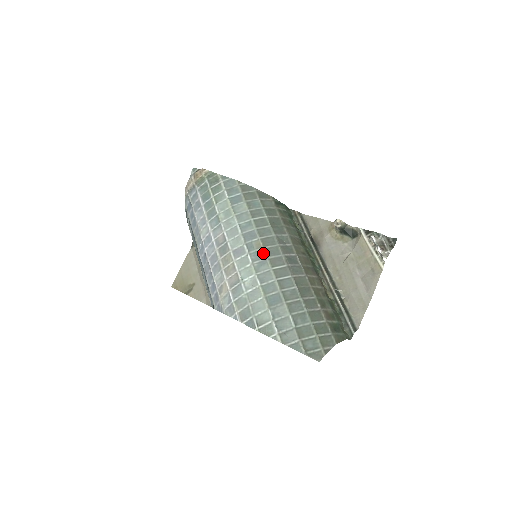
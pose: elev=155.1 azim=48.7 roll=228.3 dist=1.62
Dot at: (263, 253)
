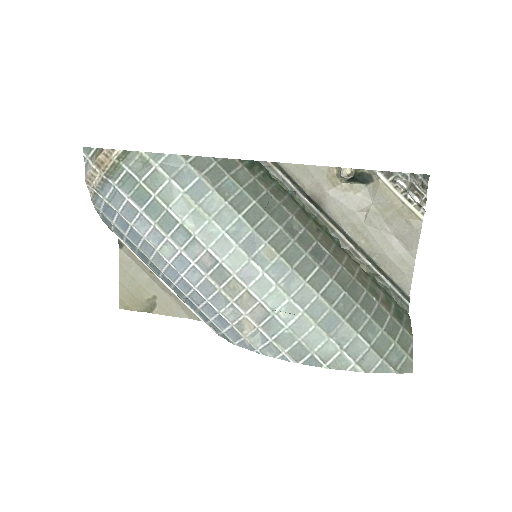
Dot at: (283, 264)
